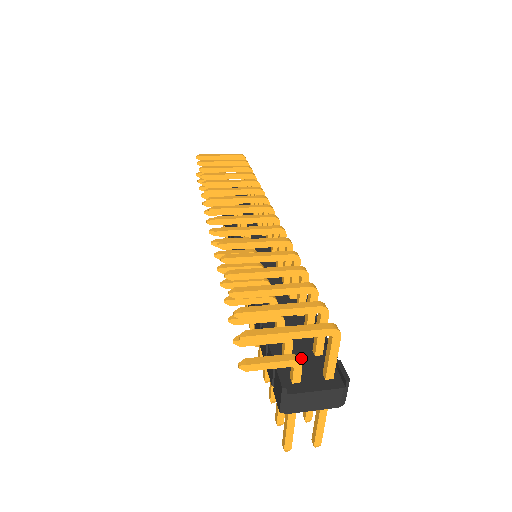
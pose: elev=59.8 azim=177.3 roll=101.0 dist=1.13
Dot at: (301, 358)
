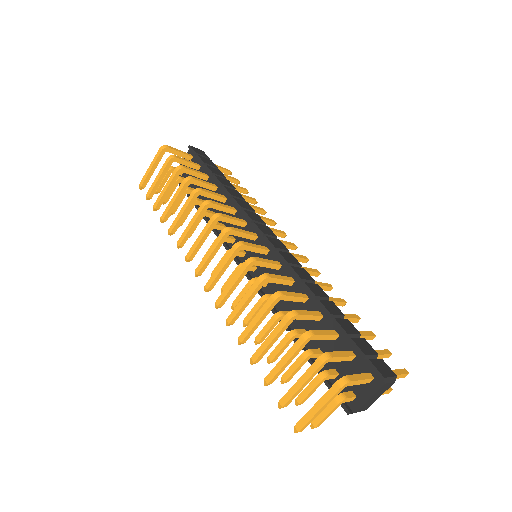
Dot at: (345, 370)
